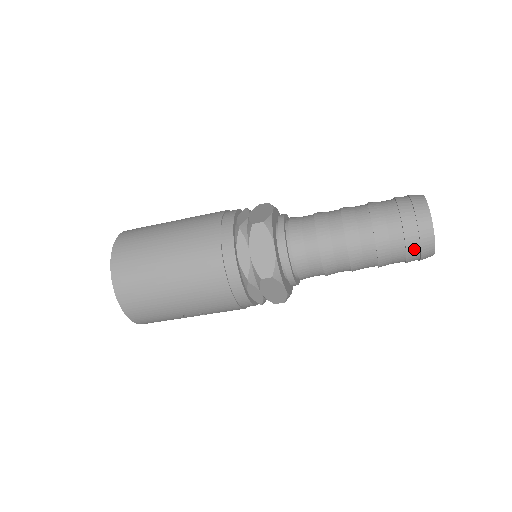
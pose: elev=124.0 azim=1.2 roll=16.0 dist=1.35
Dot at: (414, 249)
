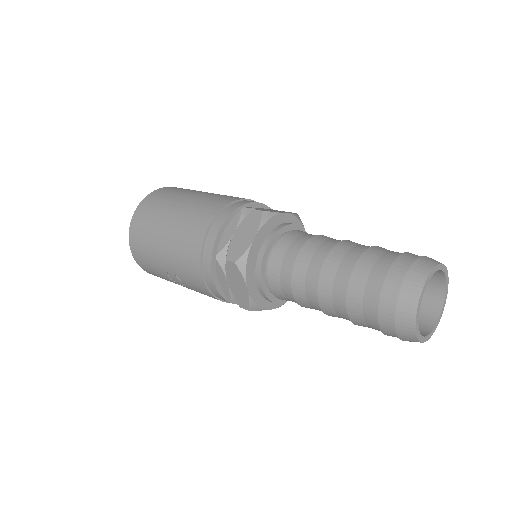
Dot at: (388, 310)
